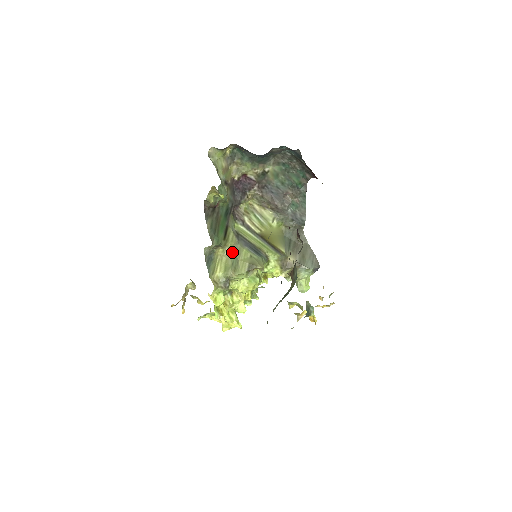
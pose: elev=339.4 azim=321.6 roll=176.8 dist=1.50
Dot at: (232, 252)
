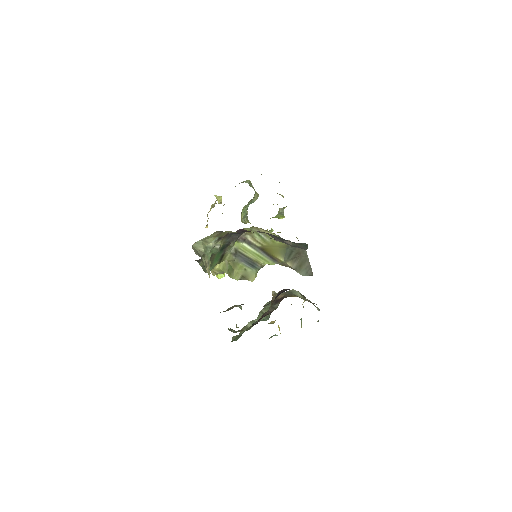
Dot at: (229, 263)
